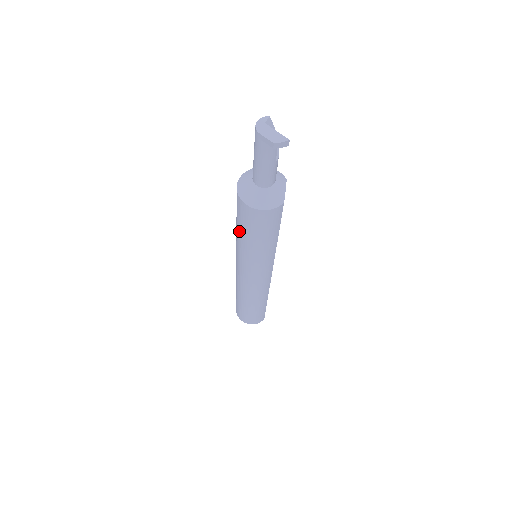
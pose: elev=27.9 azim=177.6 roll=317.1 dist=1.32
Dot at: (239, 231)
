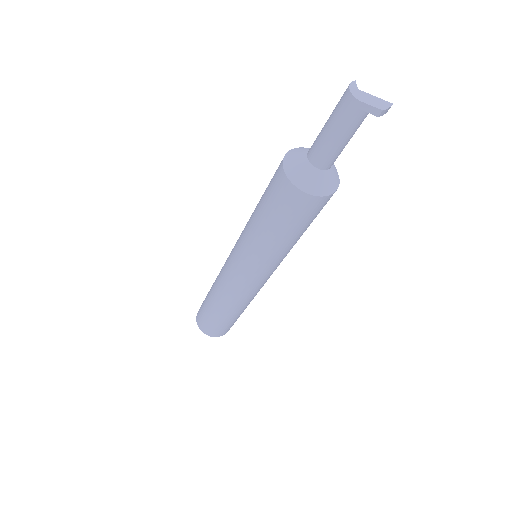
Dot at: (271, 231)
